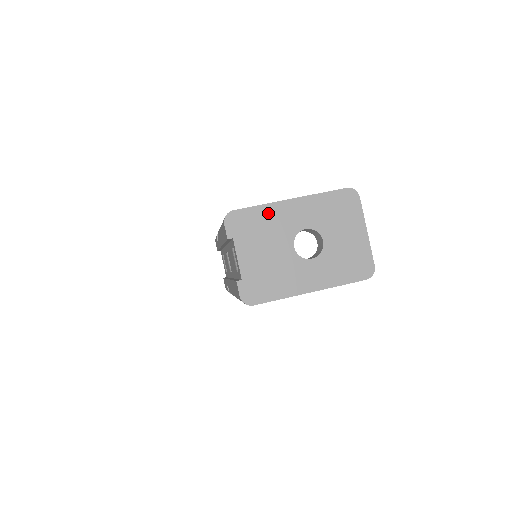
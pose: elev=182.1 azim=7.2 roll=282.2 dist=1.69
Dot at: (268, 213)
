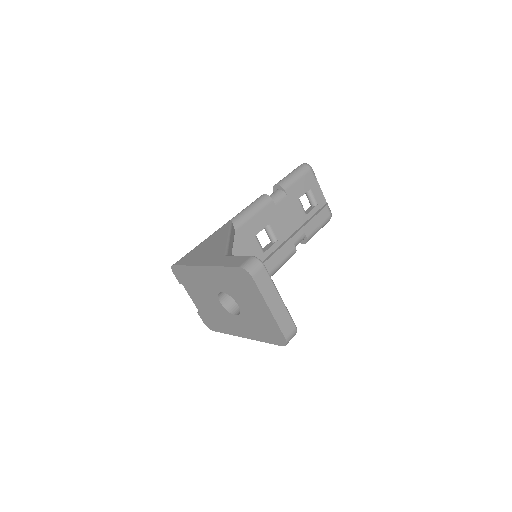
Dot at: (193, 273)
